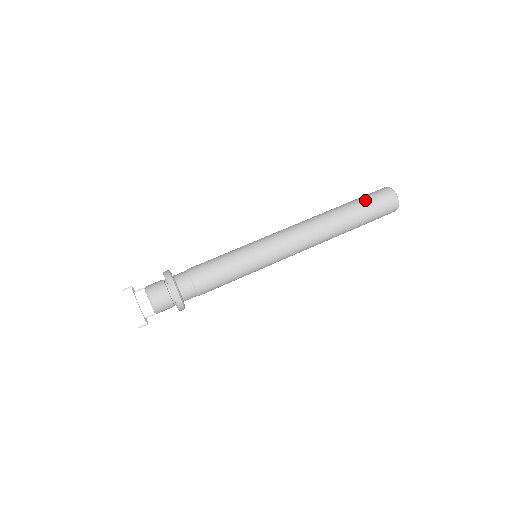
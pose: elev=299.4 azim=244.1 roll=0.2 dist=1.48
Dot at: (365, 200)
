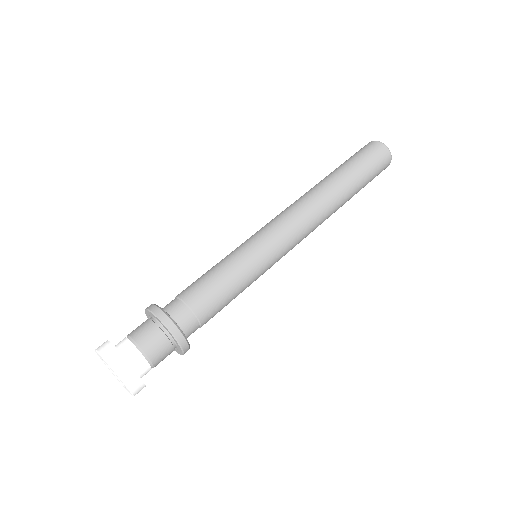
Dot at: (362, 162)
